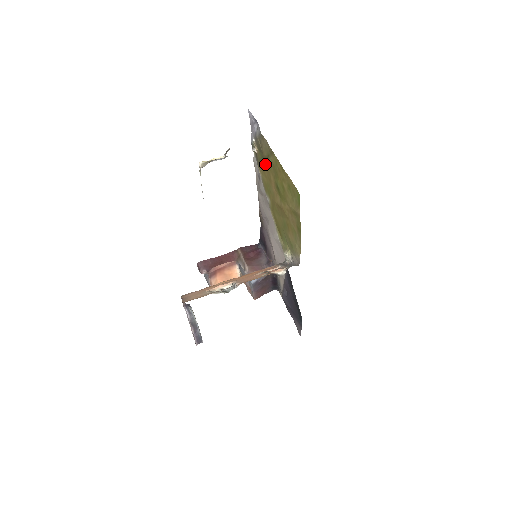
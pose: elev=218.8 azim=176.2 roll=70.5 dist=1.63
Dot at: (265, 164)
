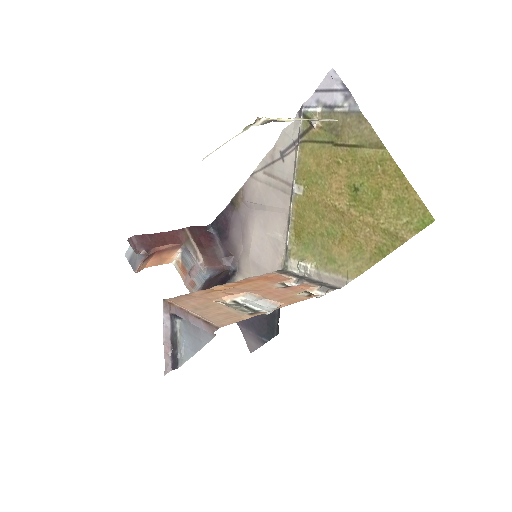
Dot at: (334, 150)
